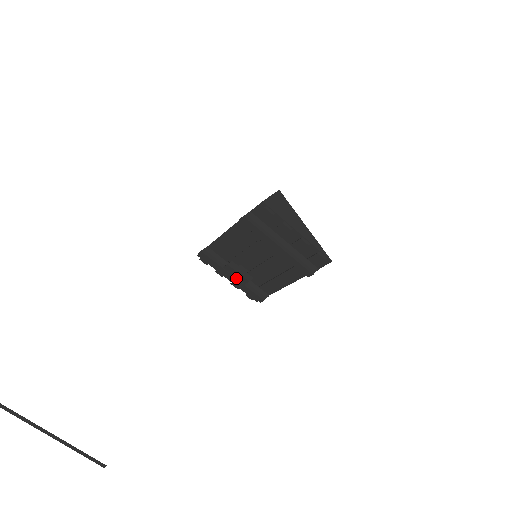
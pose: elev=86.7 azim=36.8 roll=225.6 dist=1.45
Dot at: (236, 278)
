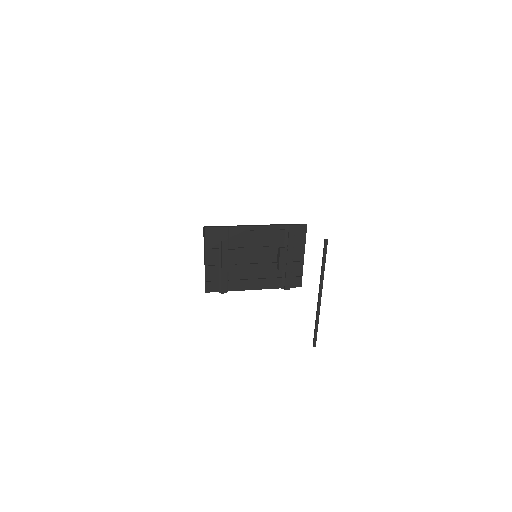
Dot at: (227, 264)
